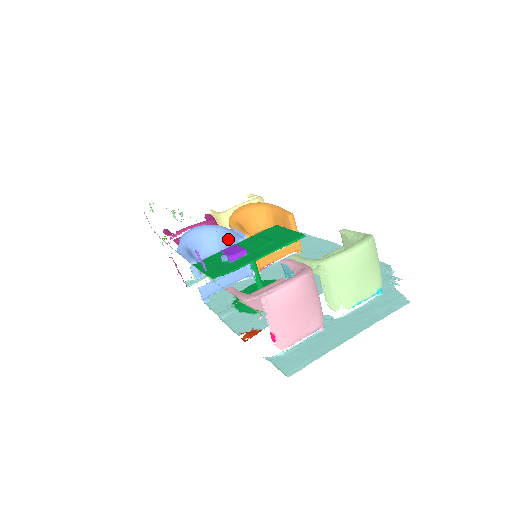
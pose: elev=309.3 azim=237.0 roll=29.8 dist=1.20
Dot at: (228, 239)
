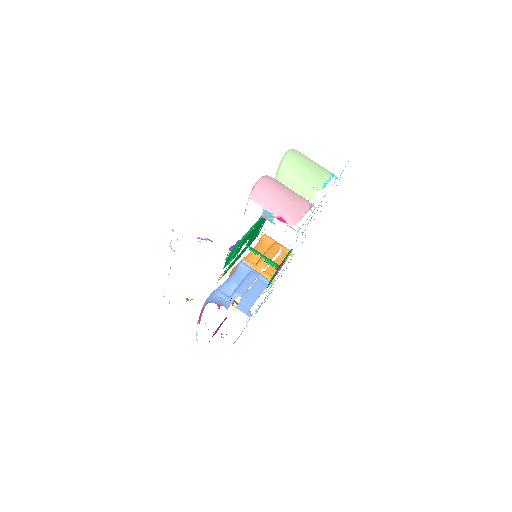
Dot at: (234, 277)
